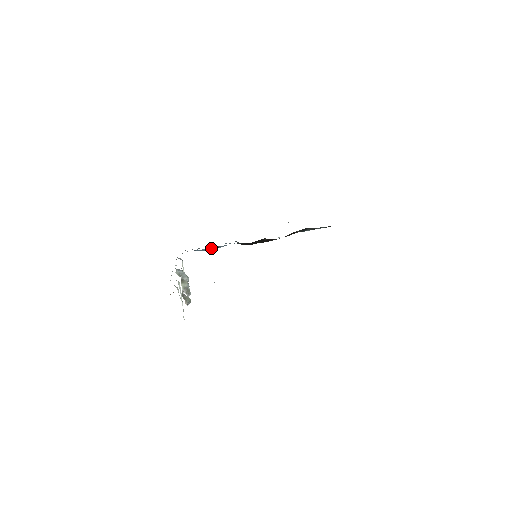
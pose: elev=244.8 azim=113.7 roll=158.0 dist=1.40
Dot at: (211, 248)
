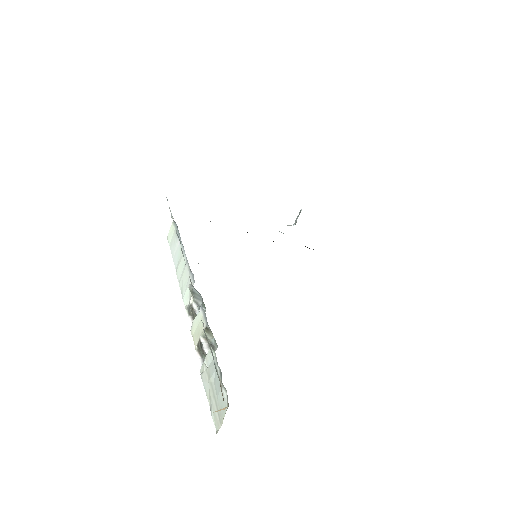
Dot at: occluded
